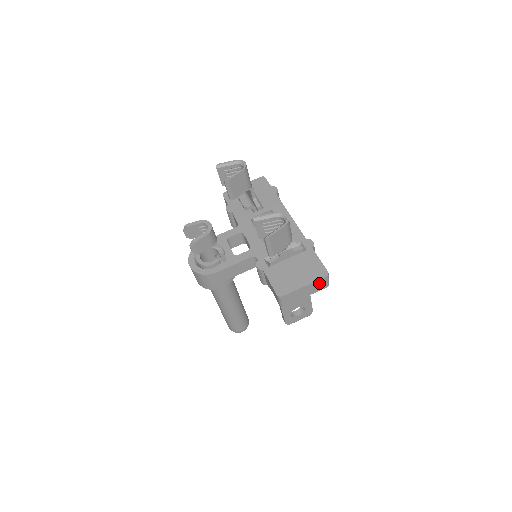
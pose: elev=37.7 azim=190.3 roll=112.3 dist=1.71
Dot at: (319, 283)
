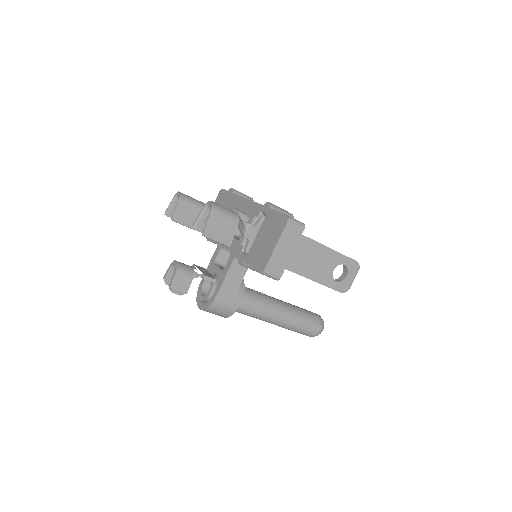
Dot at: (289, 232)
